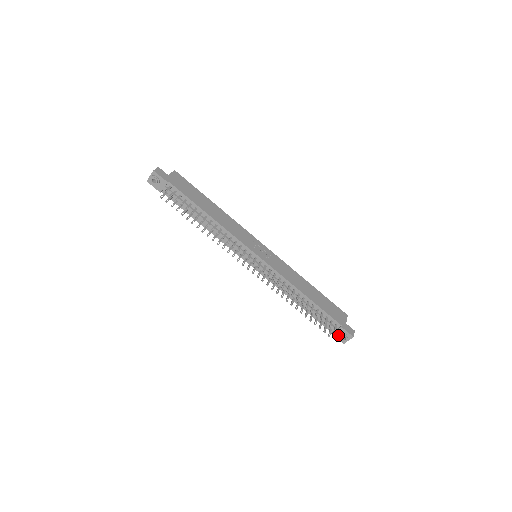
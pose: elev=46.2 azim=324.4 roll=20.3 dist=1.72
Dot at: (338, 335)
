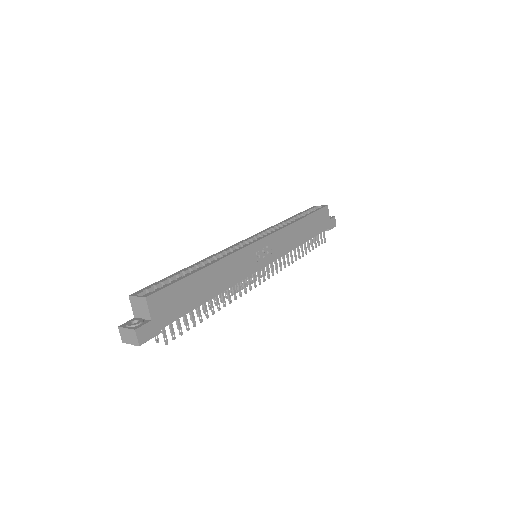
Dot at: occluded
